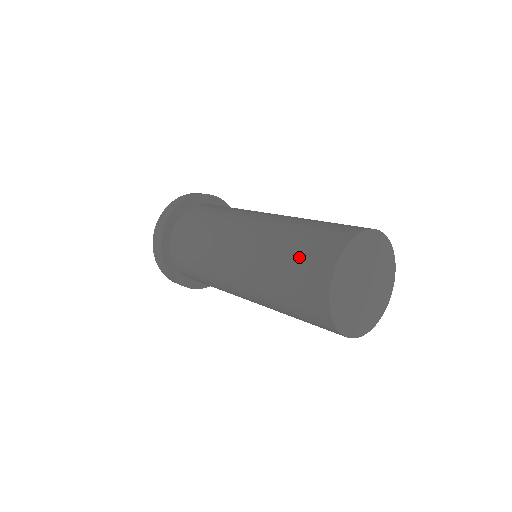
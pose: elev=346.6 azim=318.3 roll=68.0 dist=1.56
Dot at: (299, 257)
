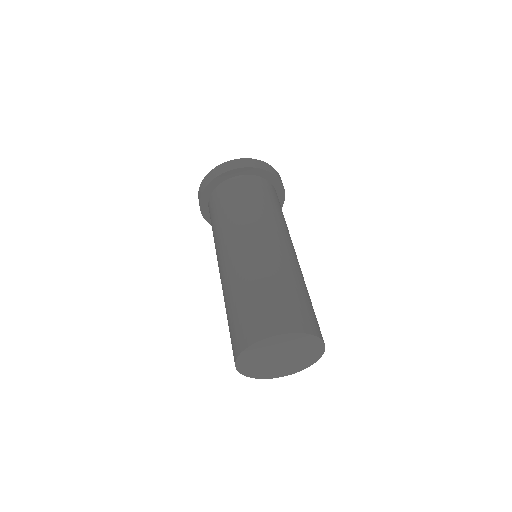
Dot at: occluded
